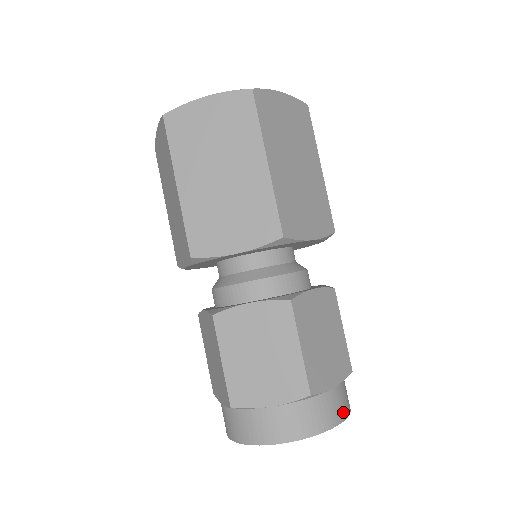
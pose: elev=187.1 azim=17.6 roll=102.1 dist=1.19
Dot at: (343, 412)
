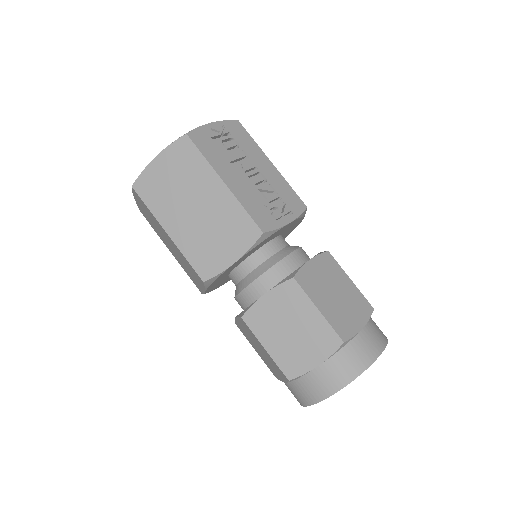
Dot at: (339, 382)
